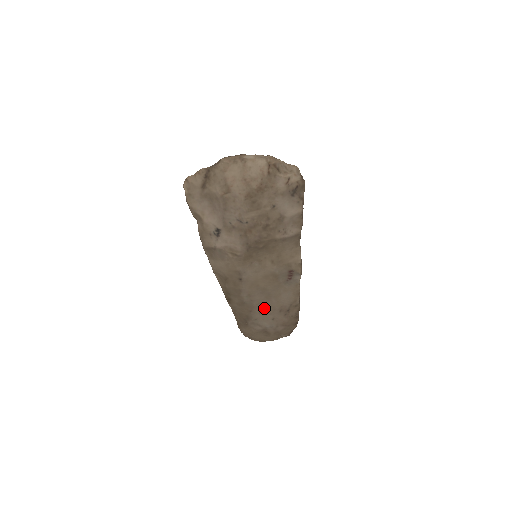
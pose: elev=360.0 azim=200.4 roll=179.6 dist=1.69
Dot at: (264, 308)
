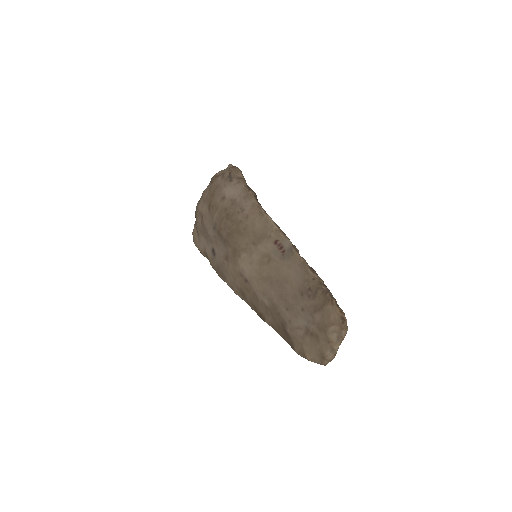
Dot at: (286, 301)
